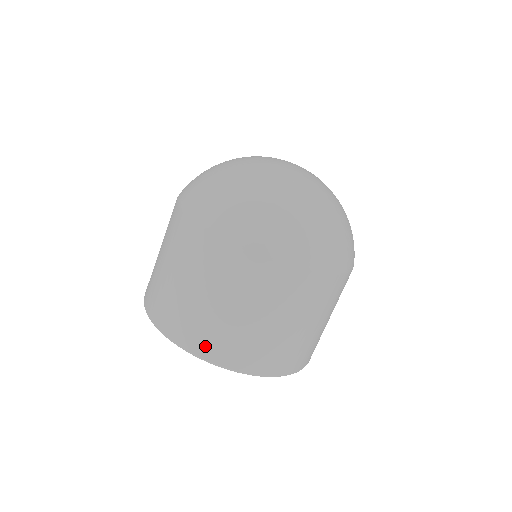
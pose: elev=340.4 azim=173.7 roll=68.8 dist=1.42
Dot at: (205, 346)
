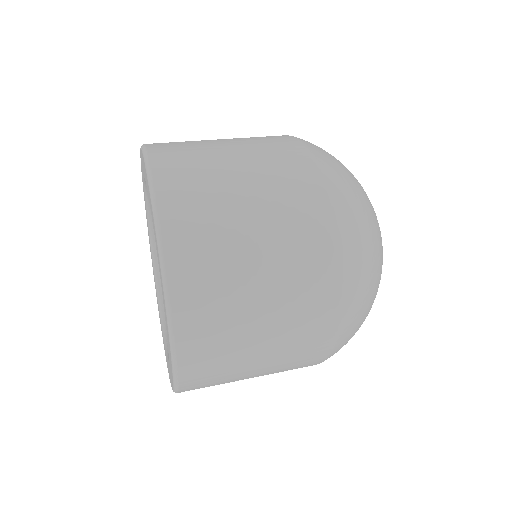
Dot at: (171, 171)
